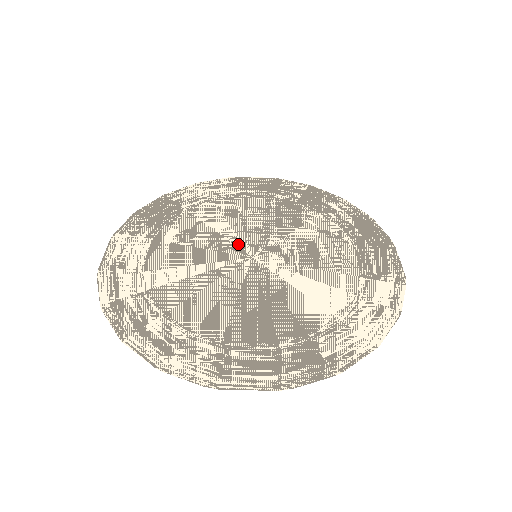
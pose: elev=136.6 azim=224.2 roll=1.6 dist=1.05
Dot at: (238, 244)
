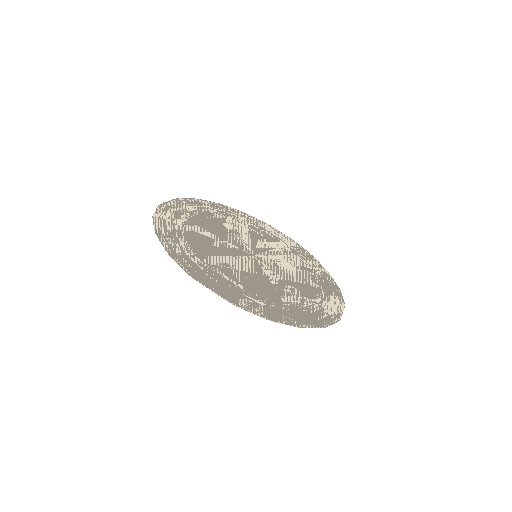
Dot at: (249, 246)
